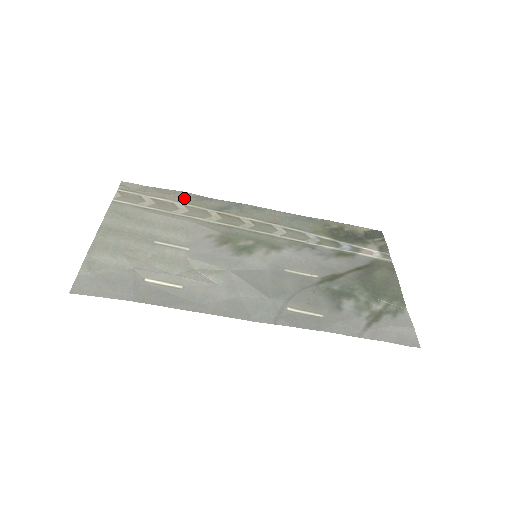
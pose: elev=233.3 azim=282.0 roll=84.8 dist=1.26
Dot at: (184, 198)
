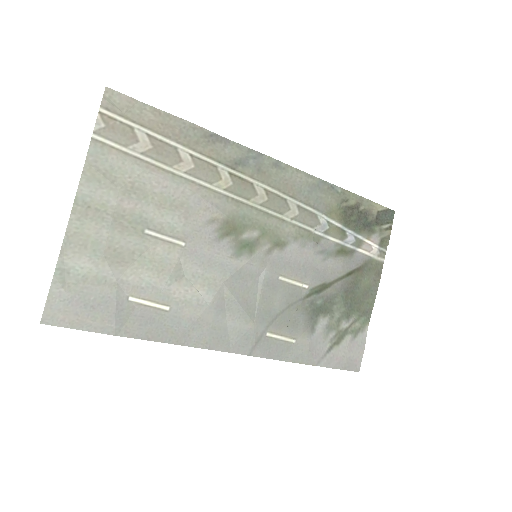
Dot at: (192, 138)
